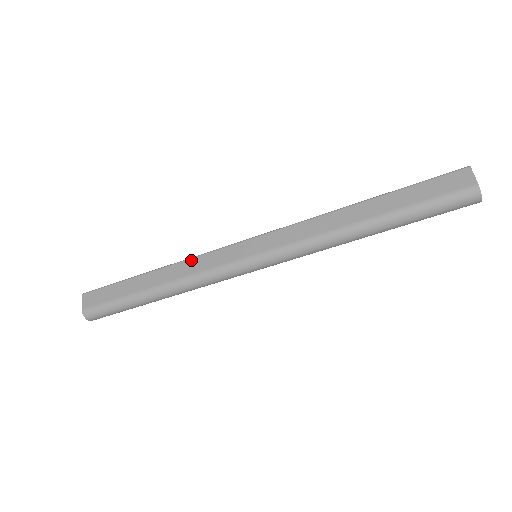
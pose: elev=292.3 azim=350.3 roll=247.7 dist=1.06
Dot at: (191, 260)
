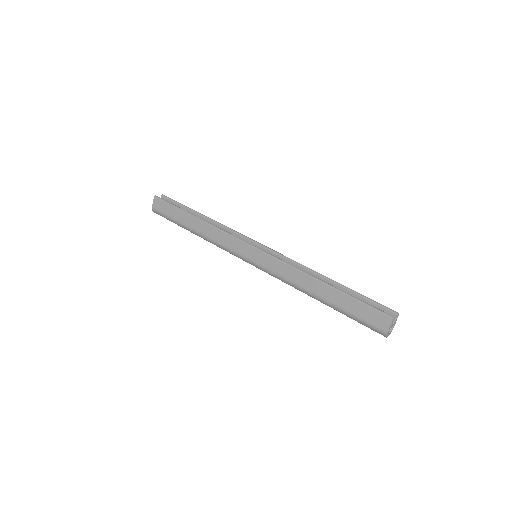
Dot at: (218, 231)
